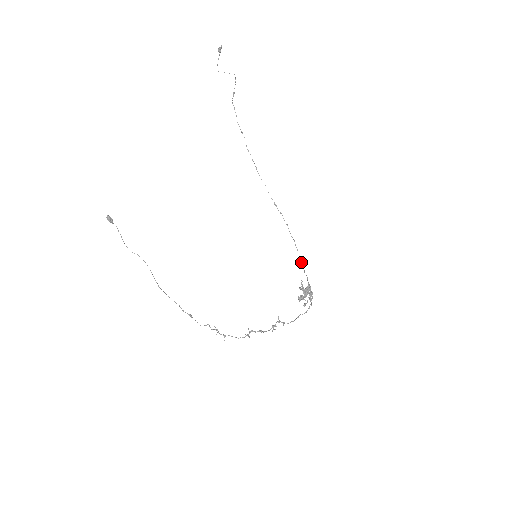
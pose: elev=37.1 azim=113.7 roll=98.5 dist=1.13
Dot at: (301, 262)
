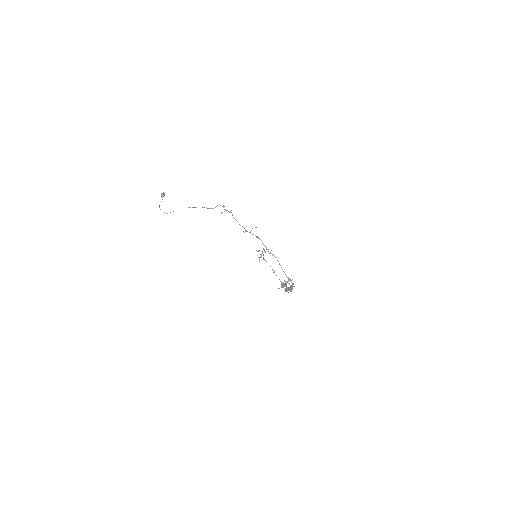
Dot at: (285, 289)
